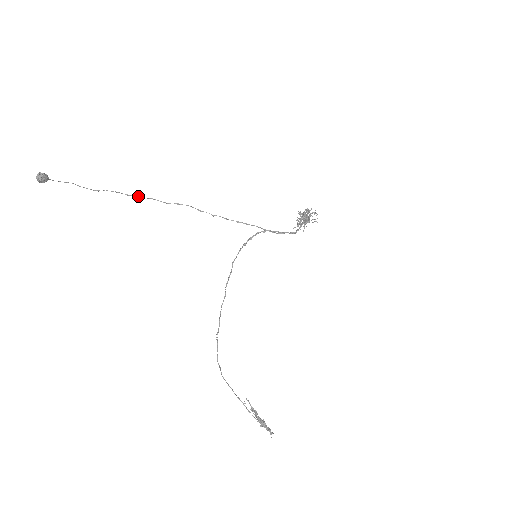
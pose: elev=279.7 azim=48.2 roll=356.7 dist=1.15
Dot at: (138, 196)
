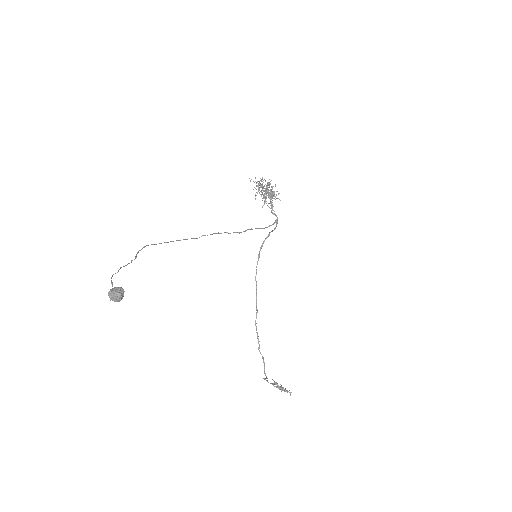
Dot at: (168, 242)
